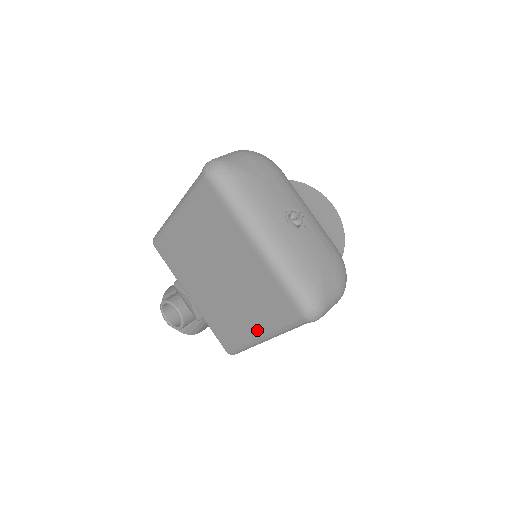
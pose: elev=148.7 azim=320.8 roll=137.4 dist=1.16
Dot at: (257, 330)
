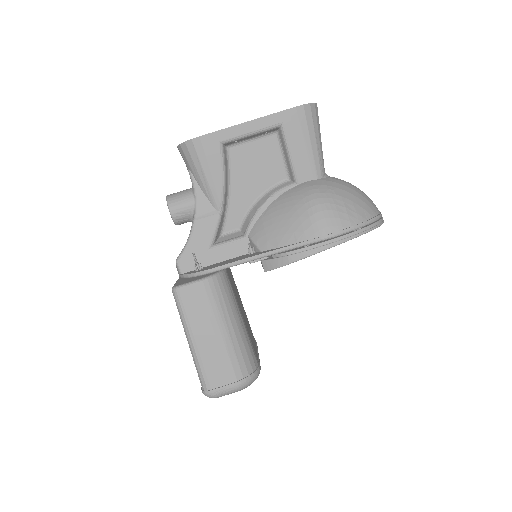
Dot at: occluded
